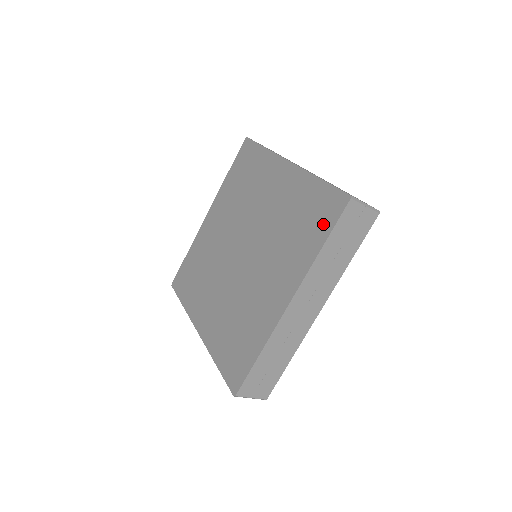
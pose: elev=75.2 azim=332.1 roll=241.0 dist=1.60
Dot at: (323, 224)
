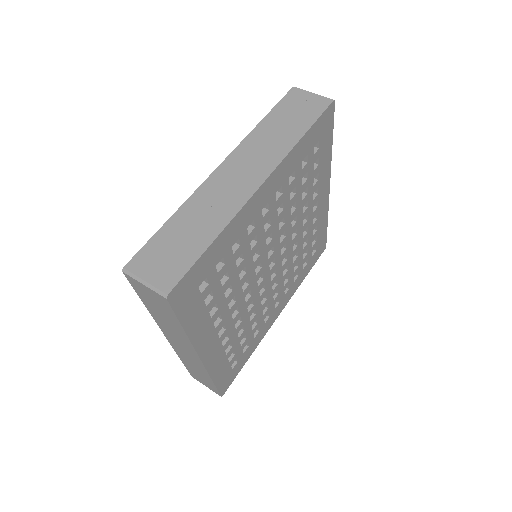
Dot at: occluded
